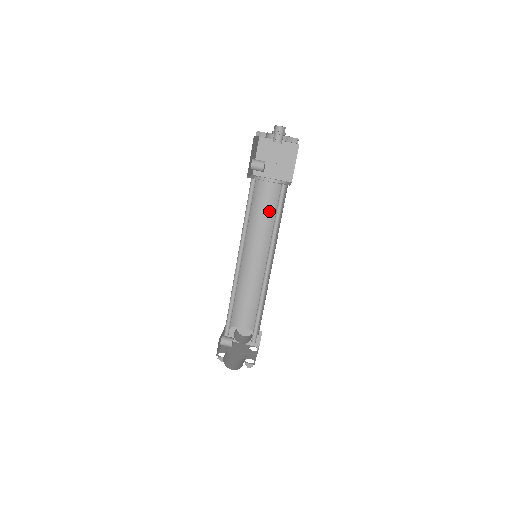
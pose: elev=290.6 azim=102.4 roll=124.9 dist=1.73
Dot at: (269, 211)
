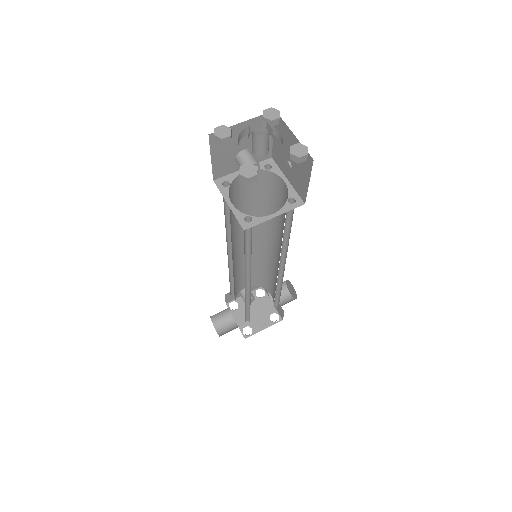
Dot at: (283, 216)
